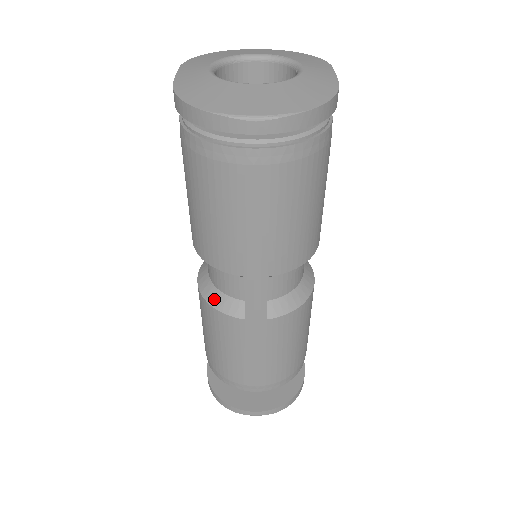
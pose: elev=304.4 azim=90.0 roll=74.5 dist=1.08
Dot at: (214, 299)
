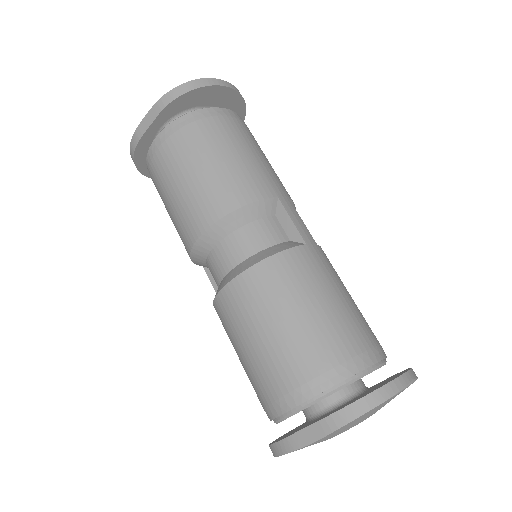
Dot at: (268, 253)
